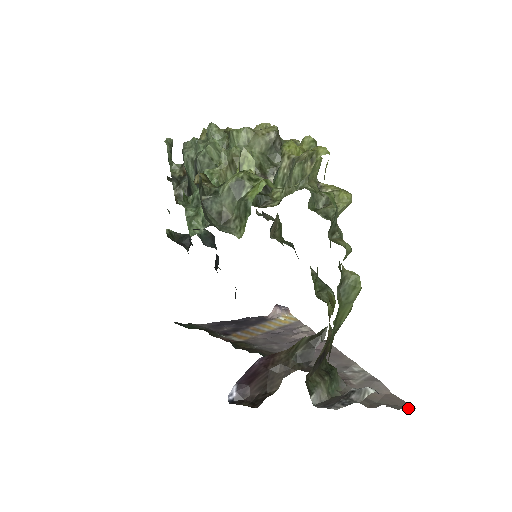
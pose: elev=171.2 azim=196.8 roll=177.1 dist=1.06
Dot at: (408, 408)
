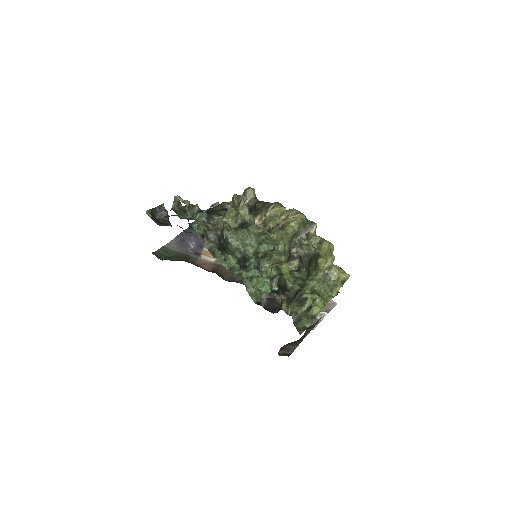
Dot at: occluded
